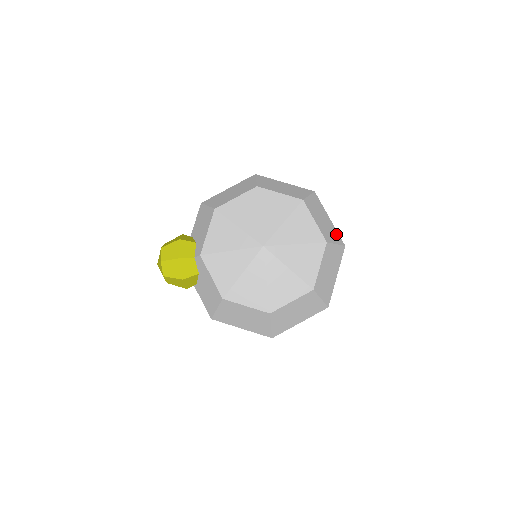
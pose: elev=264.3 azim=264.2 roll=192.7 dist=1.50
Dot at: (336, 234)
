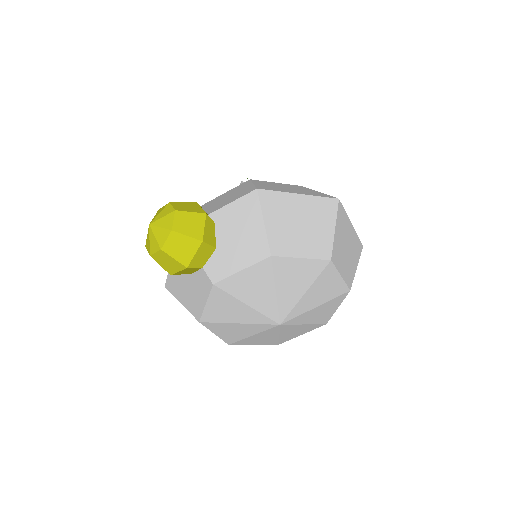
Dot at: occluded
